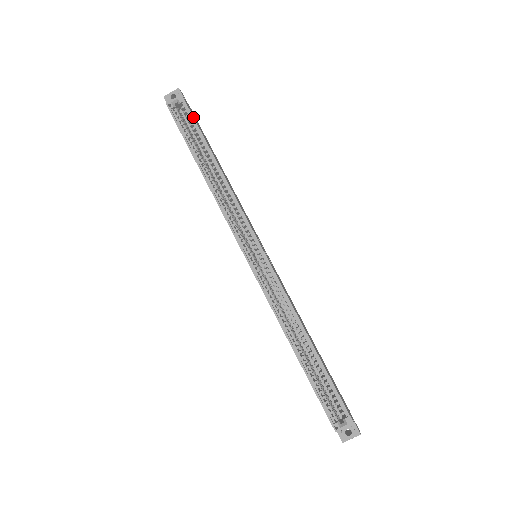
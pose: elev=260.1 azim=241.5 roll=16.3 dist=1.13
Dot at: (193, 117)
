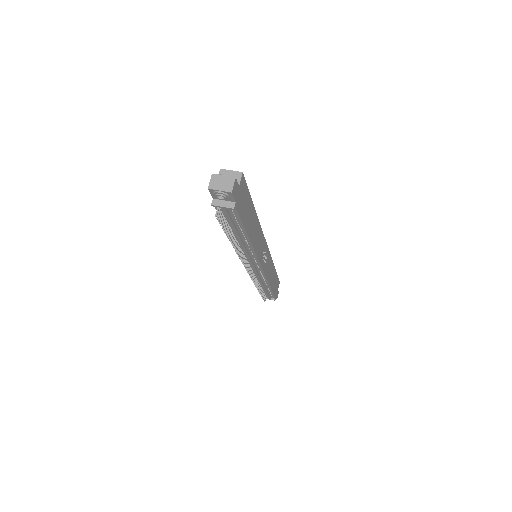
Dot at: (278, 278)
